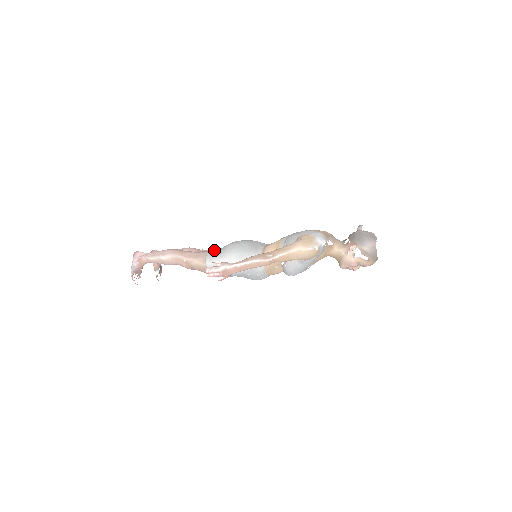
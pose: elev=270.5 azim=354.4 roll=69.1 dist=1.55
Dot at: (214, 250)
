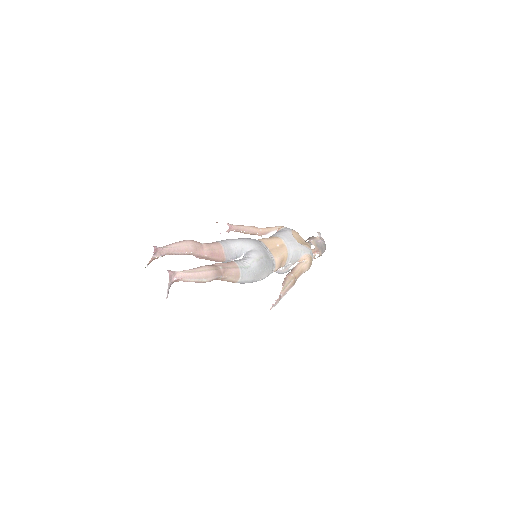
Dot at: (243, 265)
